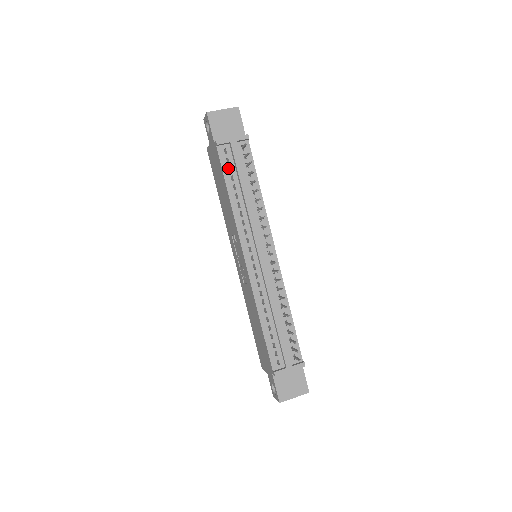
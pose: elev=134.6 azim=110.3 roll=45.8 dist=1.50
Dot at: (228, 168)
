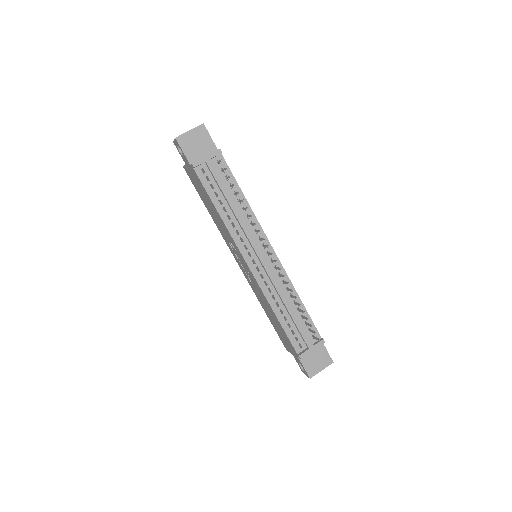
Dot at: (210, 186)
